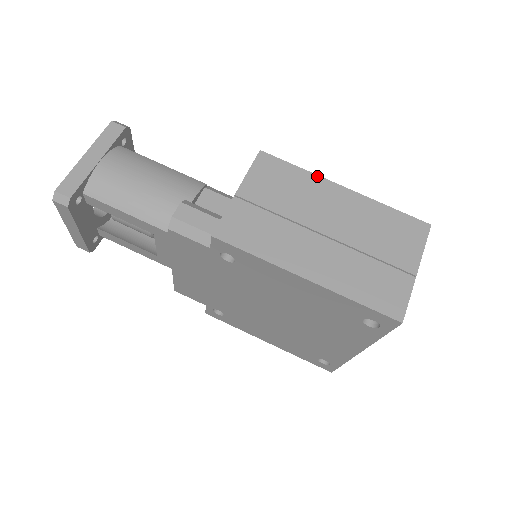
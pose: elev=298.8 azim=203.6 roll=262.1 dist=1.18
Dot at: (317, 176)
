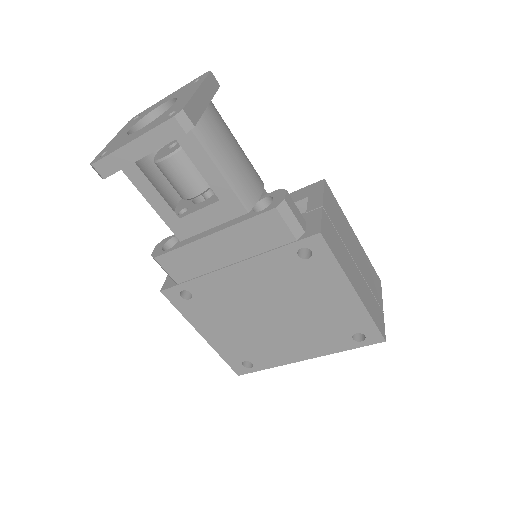
Dot at: (346, 218)
